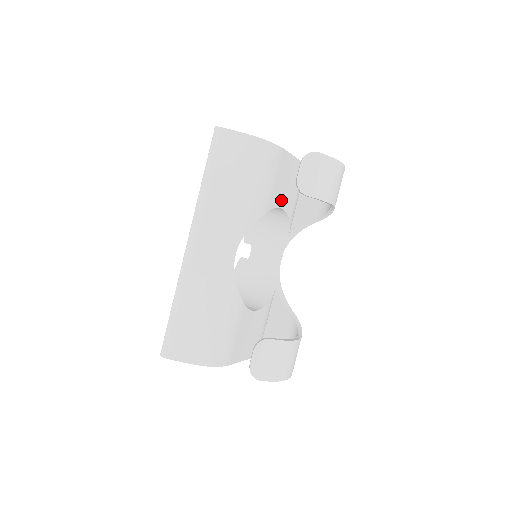
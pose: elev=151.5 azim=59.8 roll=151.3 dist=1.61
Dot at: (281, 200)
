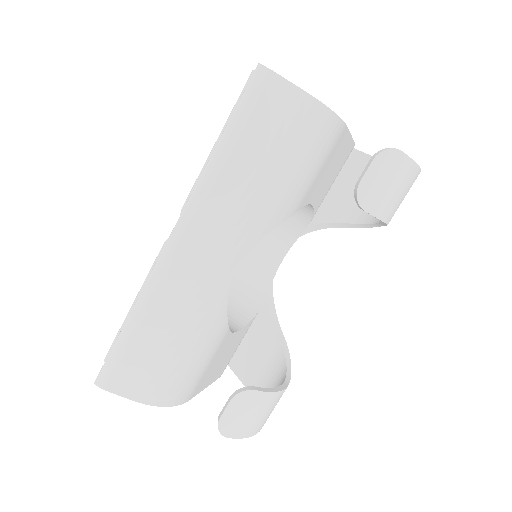
Dot at: (315, 194)
